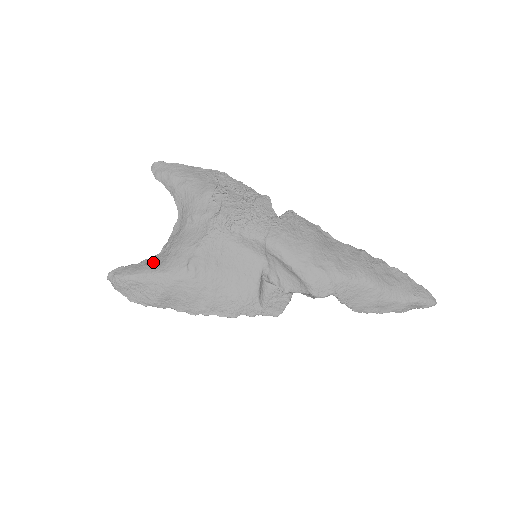
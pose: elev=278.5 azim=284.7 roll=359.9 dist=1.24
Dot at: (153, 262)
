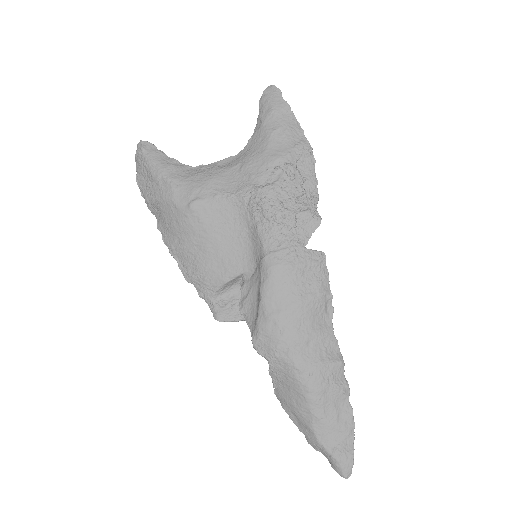
Dot at: (177, 168)
